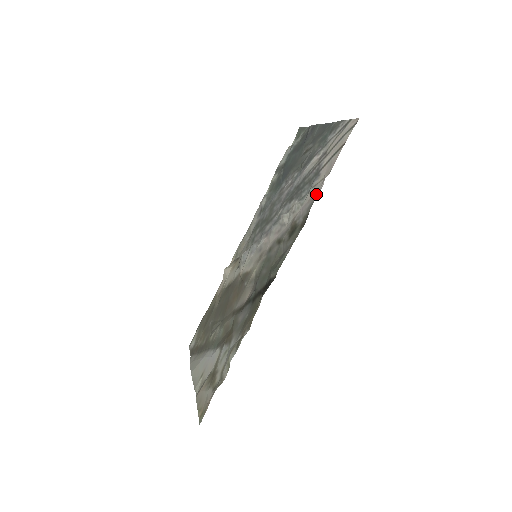
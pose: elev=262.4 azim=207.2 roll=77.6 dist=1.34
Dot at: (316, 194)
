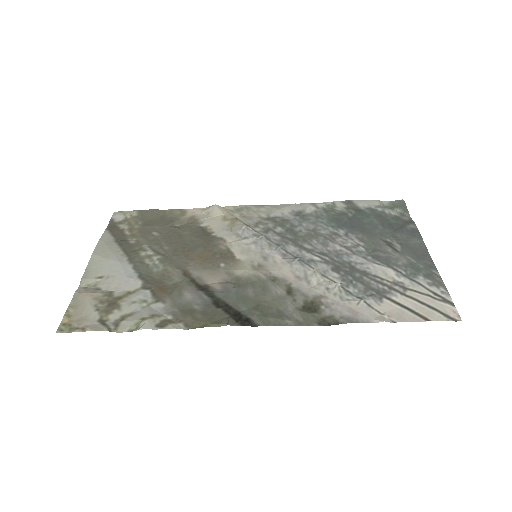
Dot at: (363, 318)
